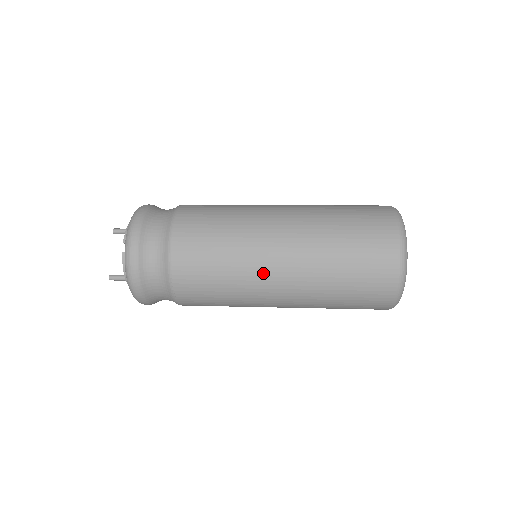
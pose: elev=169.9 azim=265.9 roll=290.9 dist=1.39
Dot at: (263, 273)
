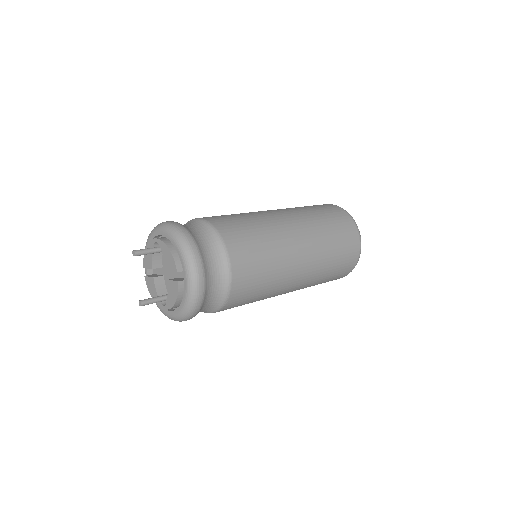
Dot at: (291, 278)
